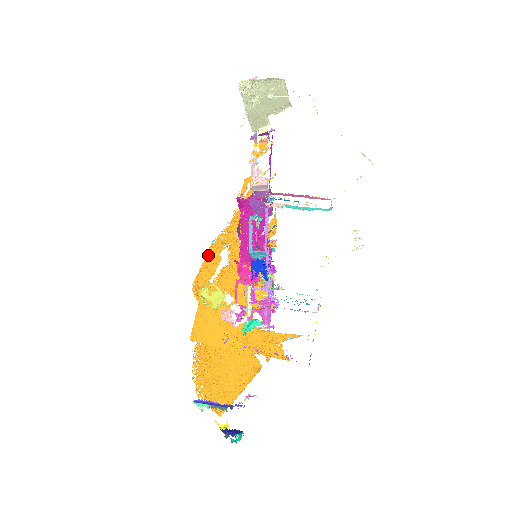
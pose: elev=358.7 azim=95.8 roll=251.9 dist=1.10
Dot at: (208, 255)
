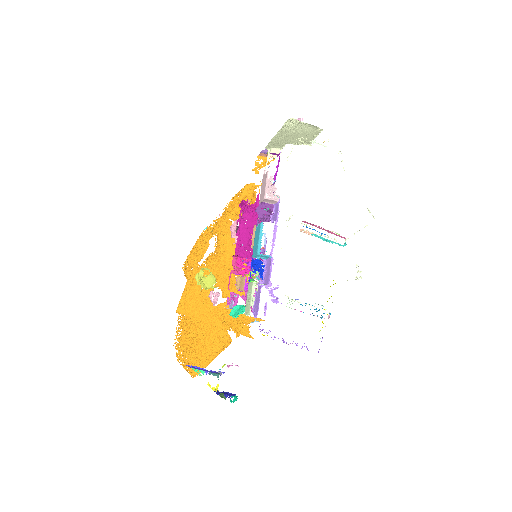
Dot at: (199, 240)
